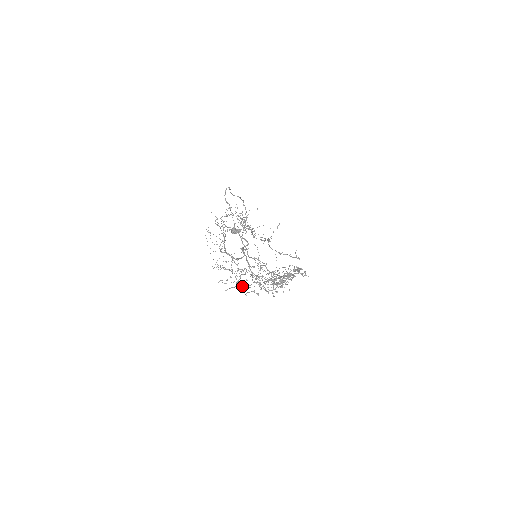
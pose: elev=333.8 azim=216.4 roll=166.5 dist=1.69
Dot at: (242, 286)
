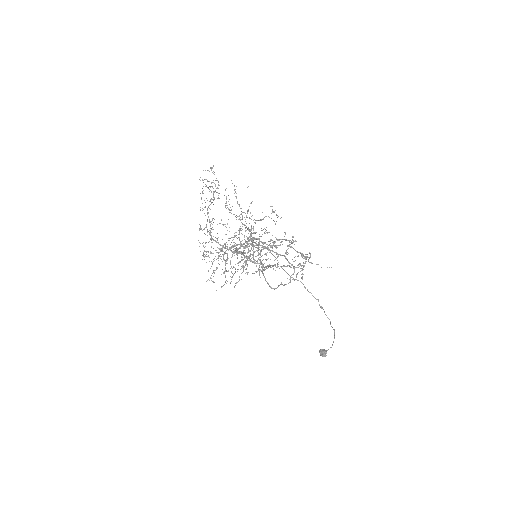
Dot at: occluded
